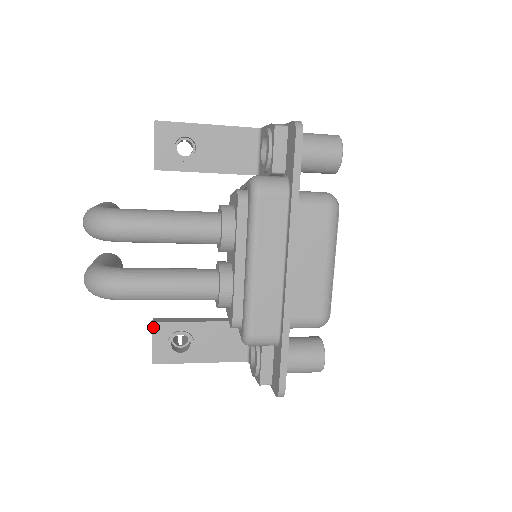
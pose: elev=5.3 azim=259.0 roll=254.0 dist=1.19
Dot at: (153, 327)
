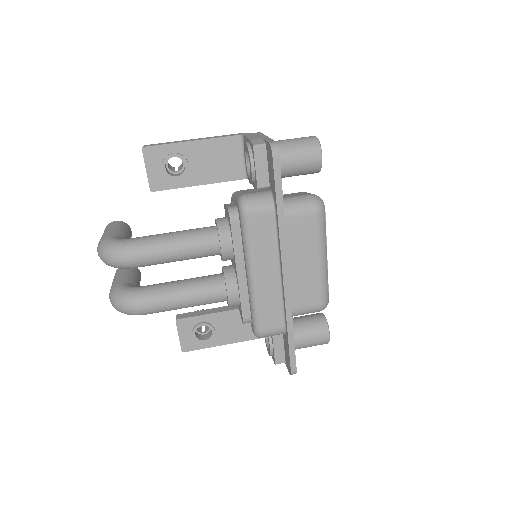
Dot at: (177, 323)
